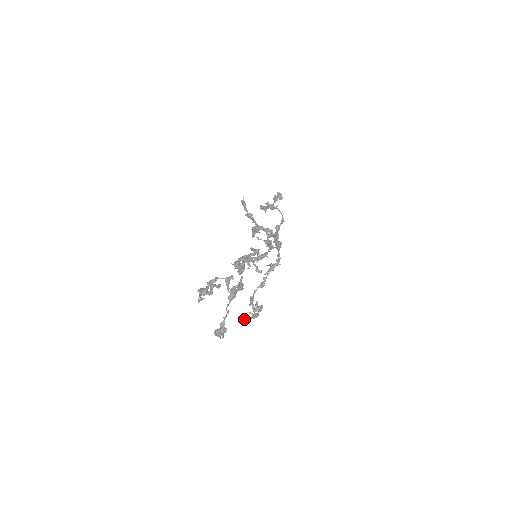
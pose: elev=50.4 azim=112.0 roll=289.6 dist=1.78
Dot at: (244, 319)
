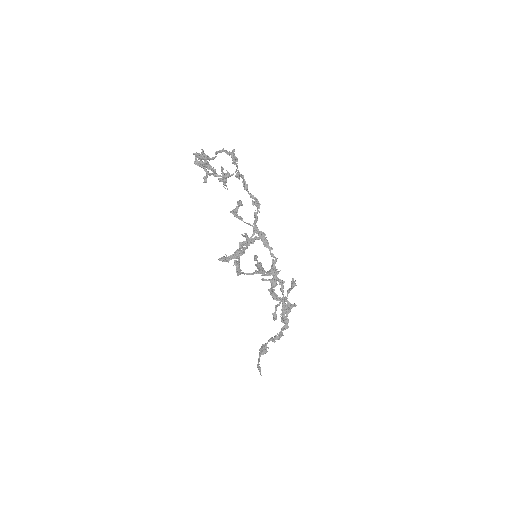
Dot at: (223, 257)
